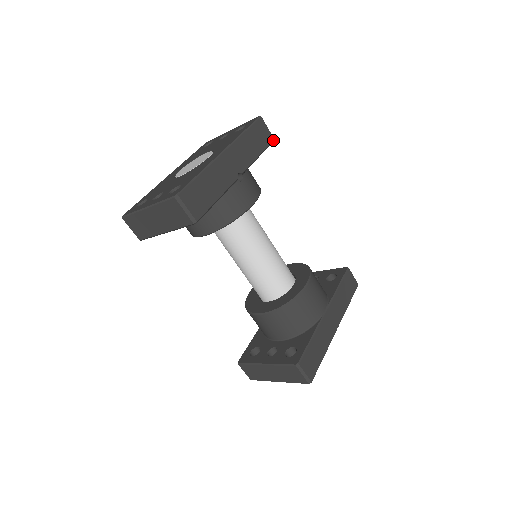
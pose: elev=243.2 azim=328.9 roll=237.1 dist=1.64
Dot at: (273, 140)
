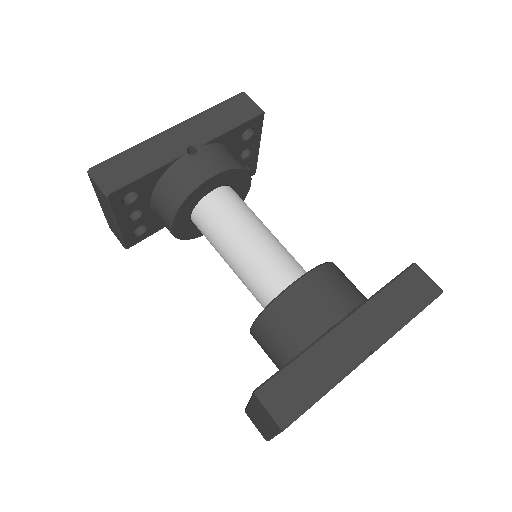
Dot at: (260, 112)
